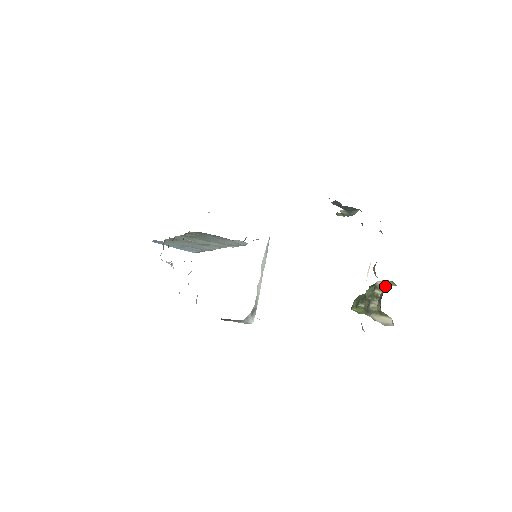
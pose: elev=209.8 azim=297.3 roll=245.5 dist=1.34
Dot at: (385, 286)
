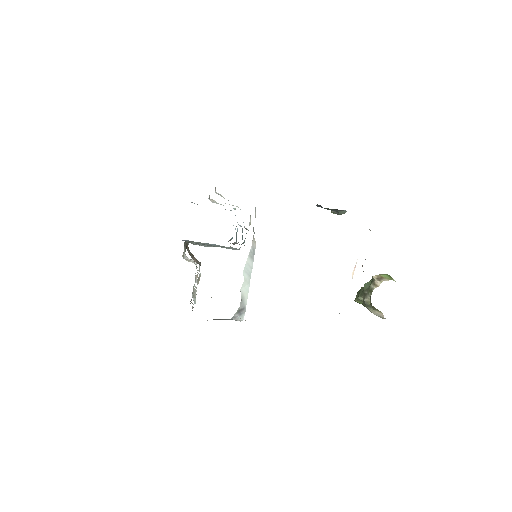
Dot at: (379, 281)
